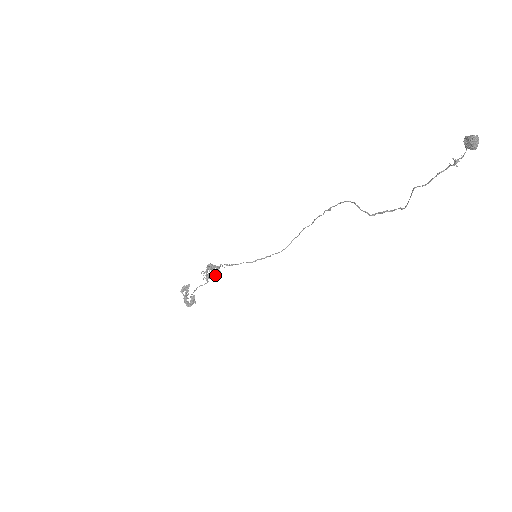
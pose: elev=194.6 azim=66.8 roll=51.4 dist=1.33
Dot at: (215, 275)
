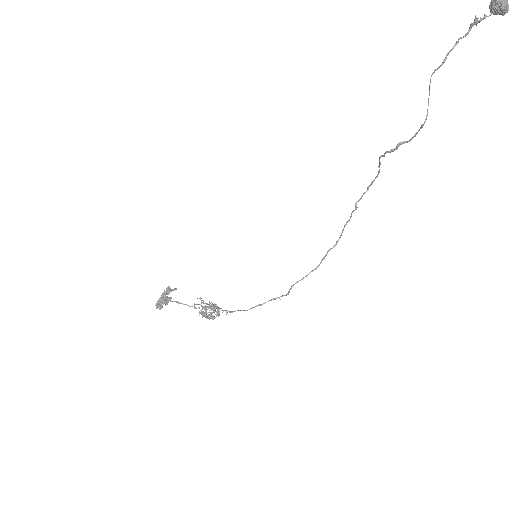
Dot at: occluded
